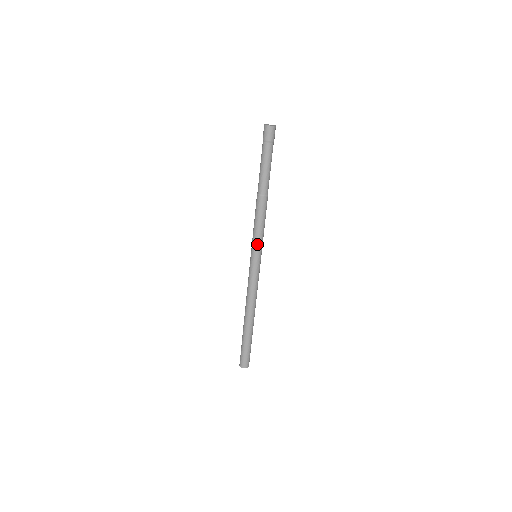
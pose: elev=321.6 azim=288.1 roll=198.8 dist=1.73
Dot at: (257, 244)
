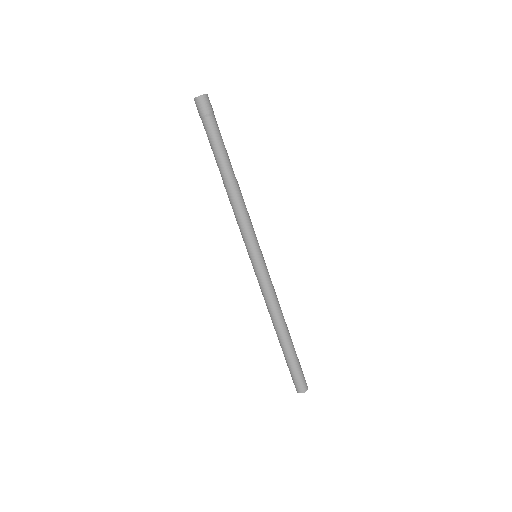
Dot at: (253, 240)
